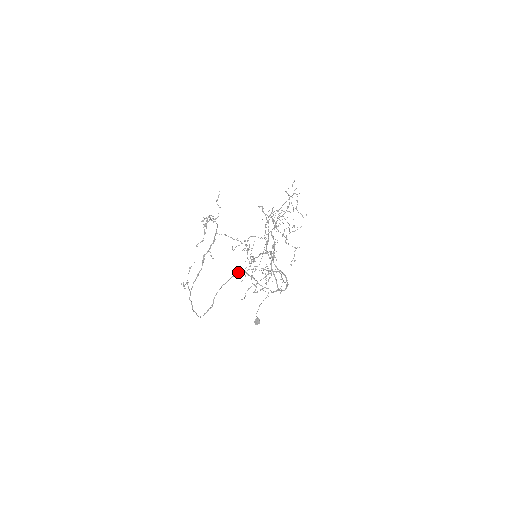
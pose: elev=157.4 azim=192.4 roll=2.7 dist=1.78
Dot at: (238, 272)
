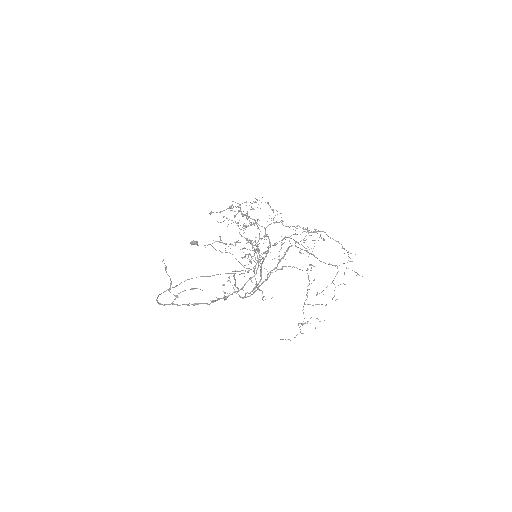
Dot at: (228, 273)
